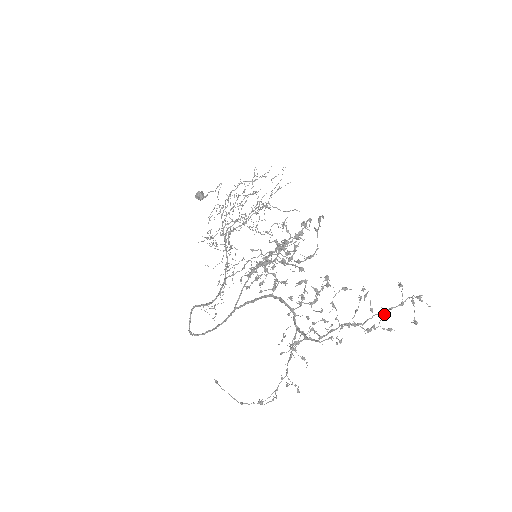
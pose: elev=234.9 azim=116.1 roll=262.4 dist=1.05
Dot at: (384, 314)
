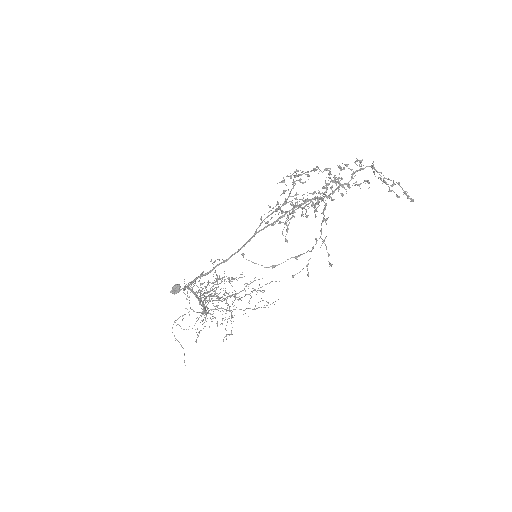
Dot at: (389, 191)
